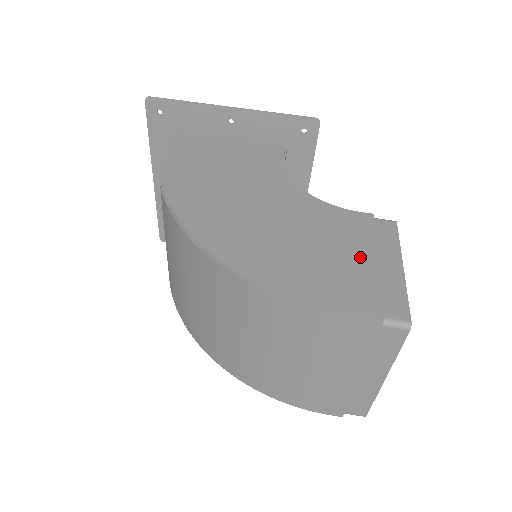
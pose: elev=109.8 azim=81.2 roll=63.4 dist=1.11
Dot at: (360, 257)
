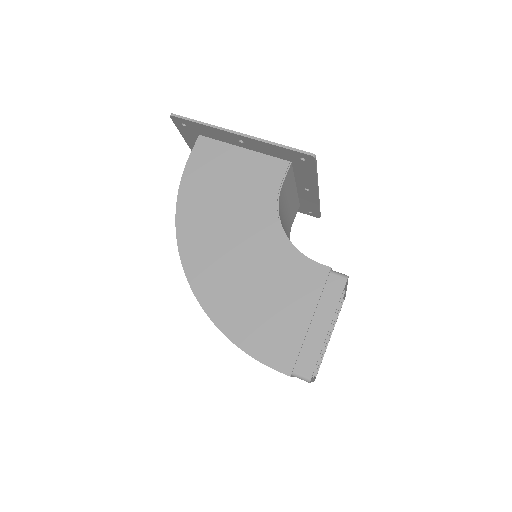
Dot at: (299, 315)
